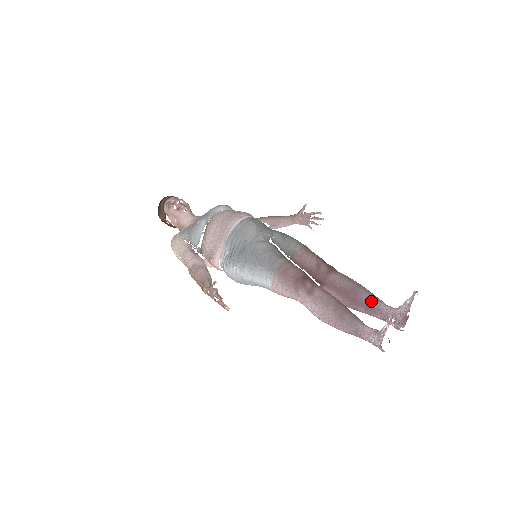
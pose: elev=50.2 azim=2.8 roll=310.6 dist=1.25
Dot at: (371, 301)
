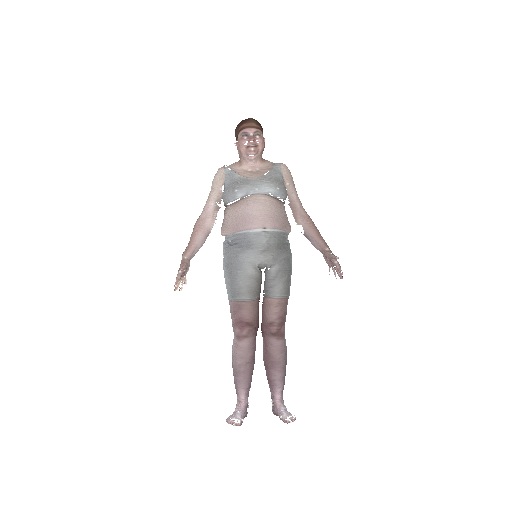
Dot at: (274, 381)
